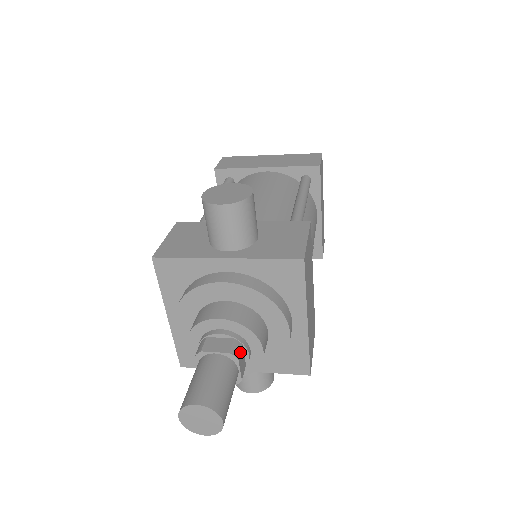
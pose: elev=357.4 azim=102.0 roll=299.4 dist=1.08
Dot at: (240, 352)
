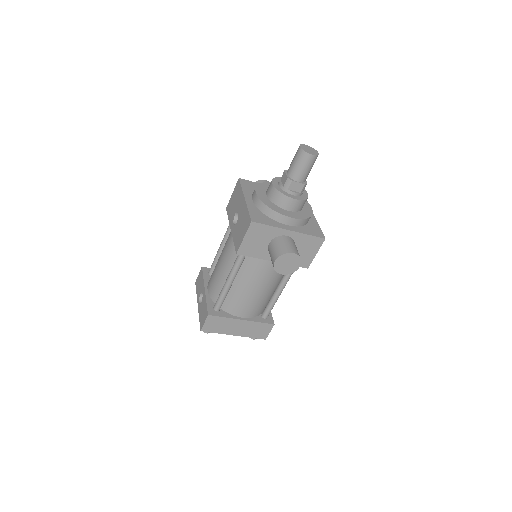
Dot at: occluded
